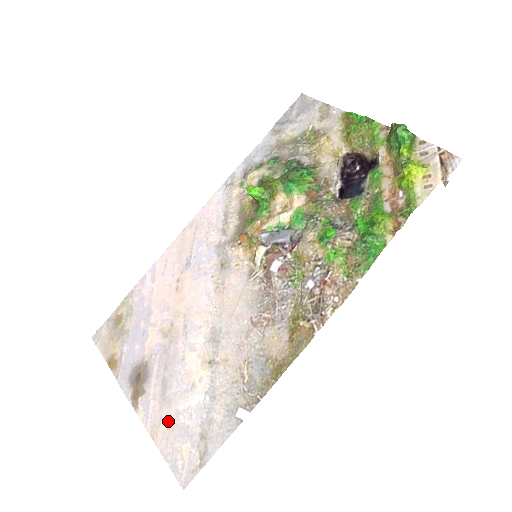
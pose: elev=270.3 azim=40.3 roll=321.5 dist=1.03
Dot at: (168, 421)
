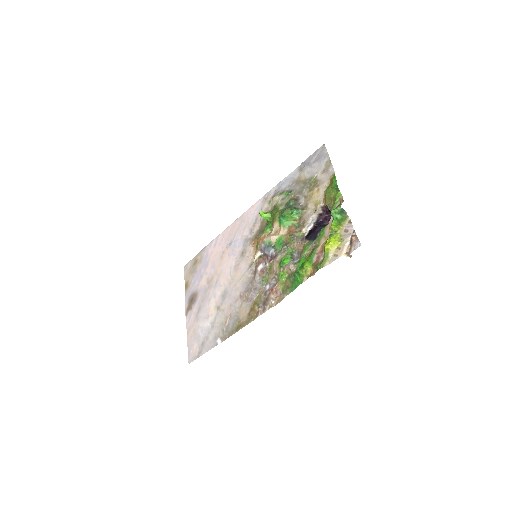
Dot at: (194, 329)
